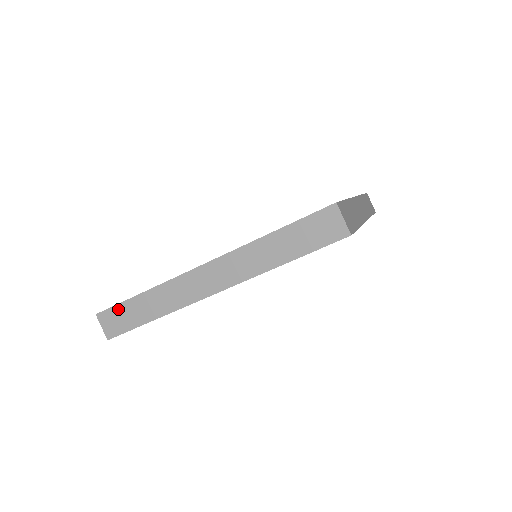
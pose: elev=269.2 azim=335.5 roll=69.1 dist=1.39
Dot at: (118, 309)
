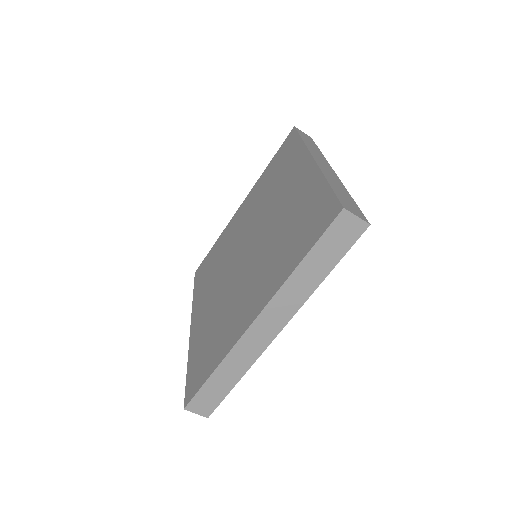
Dot at: (201, 394)
